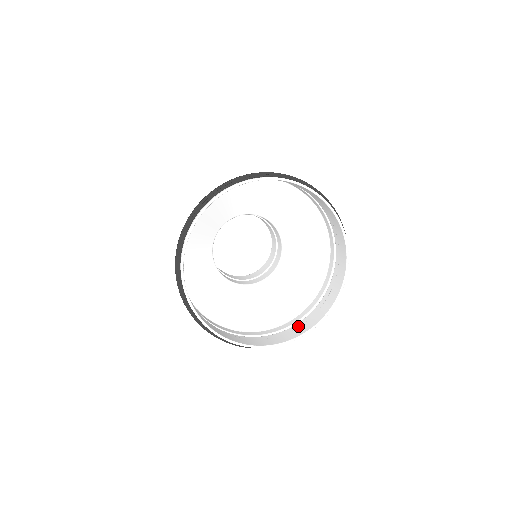
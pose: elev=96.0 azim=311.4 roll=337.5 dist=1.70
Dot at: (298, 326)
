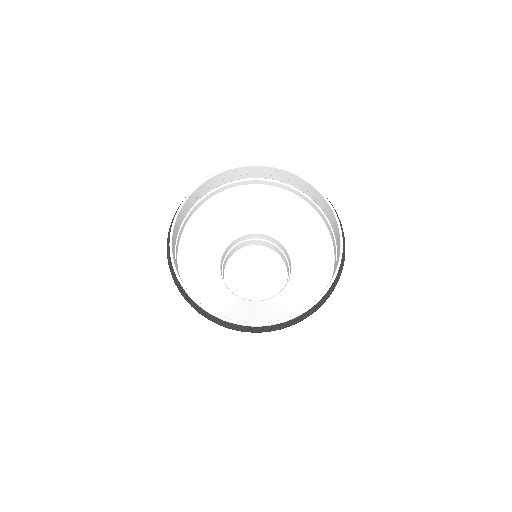
Dot at: occluded
